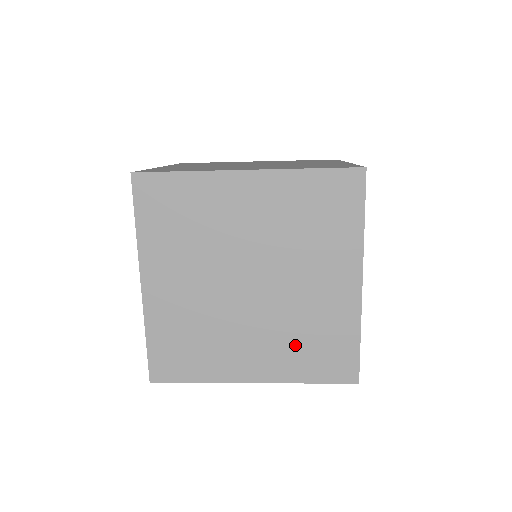
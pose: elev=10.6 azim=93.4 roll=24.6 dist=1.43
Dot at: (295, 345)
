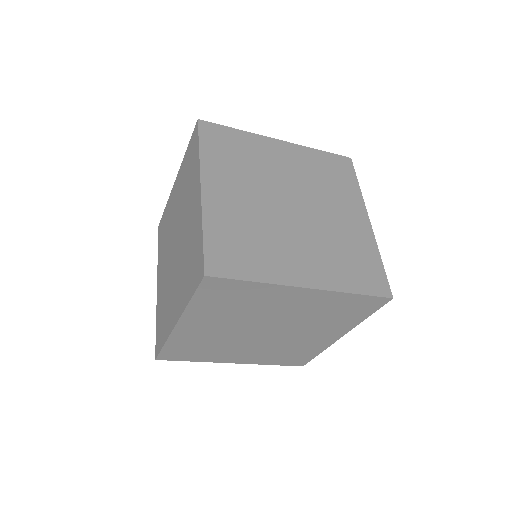
Dot at: (275, 354)
